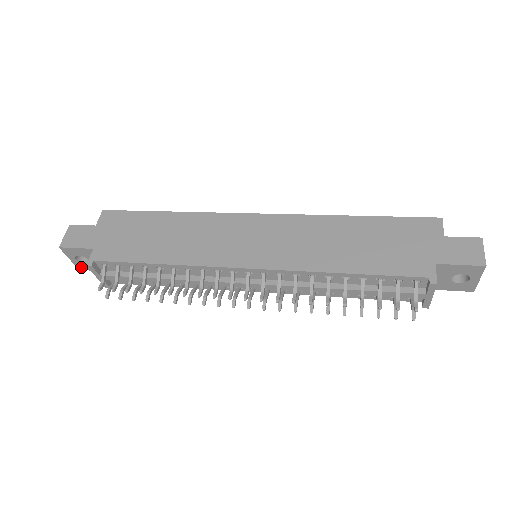
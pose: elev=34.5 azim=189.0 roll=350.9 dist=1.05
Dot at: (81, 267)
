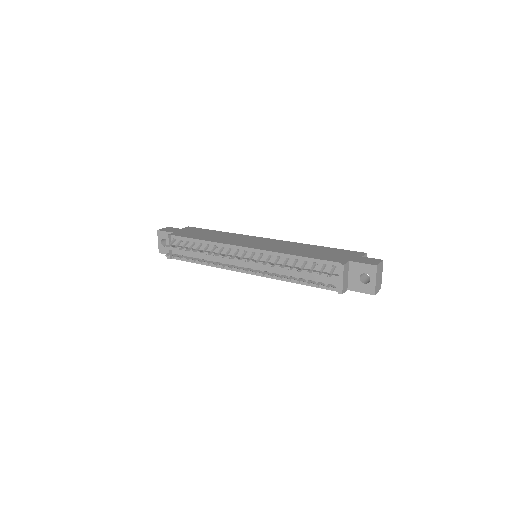
Dot at: (161, 250)
